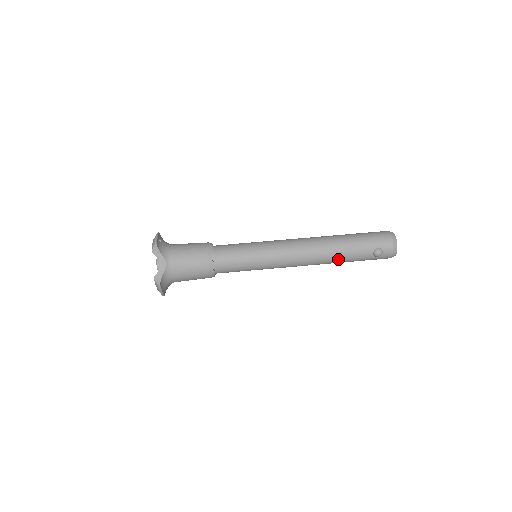
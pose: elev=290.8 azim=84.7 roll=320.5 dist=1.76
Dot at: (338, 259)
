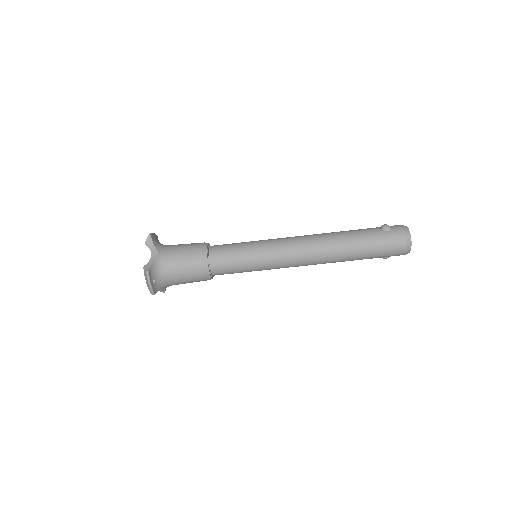
Dot at: occluded
